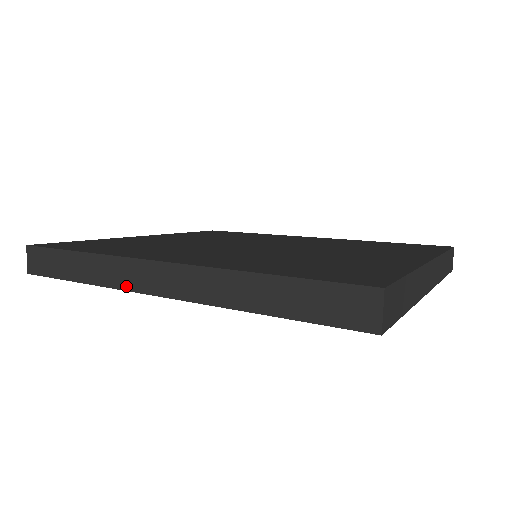
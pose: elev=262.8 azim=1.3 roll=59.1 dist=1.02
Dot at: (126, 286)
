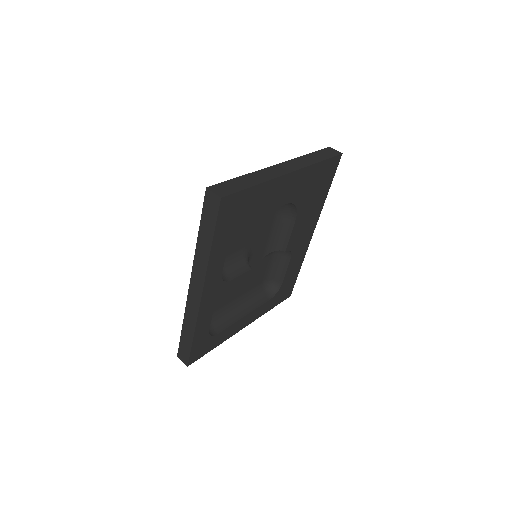
Dot at: (196, 311)
